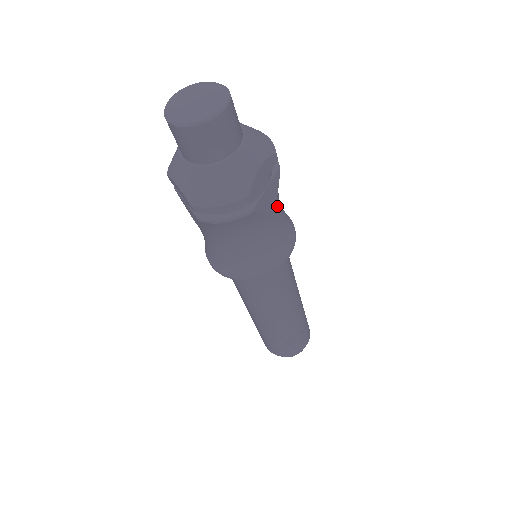
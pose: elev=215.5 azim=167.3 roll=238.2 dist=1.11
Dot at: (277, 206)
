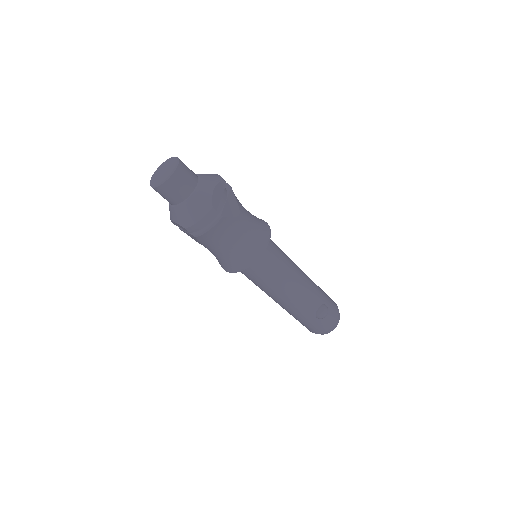
Dot at: (242, 212)
